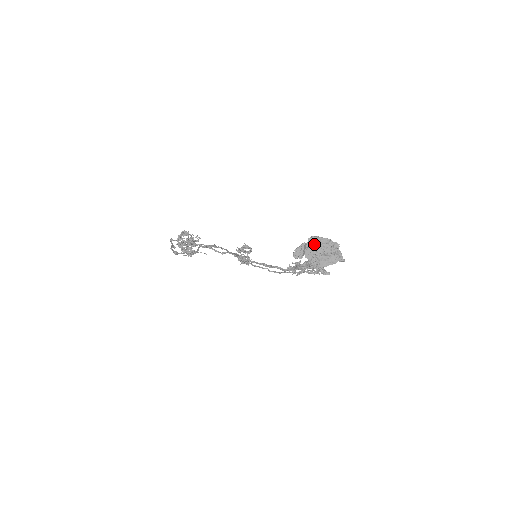
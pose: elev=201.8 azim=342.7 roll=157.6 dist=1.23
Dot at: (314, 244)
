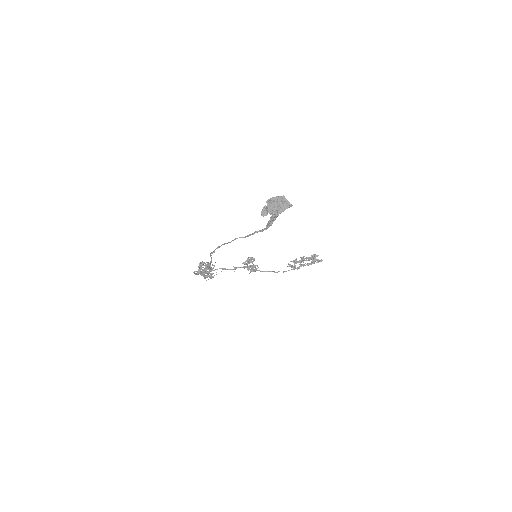
Dot at: (270, 203)
